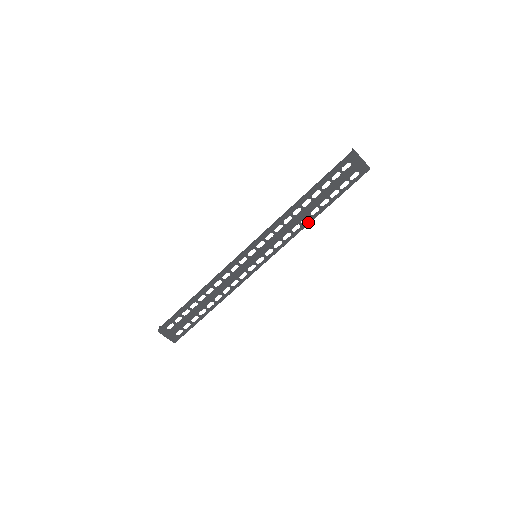
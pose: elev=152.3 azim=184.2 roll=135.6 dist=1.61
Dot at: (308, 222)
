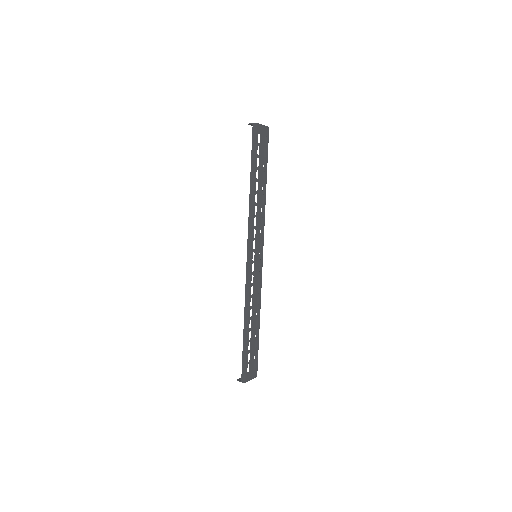
Dot at: (265, 199)
